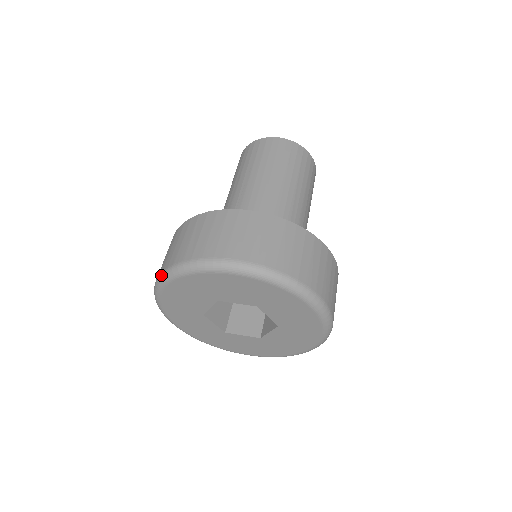
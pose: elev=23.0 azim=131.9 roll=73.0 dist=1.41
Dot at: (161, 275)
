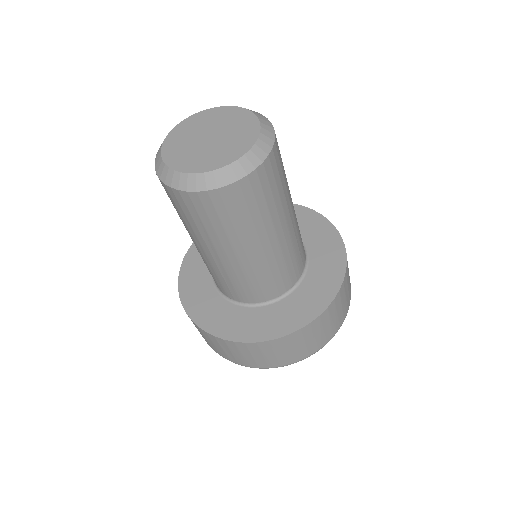
Dot at: occluded
